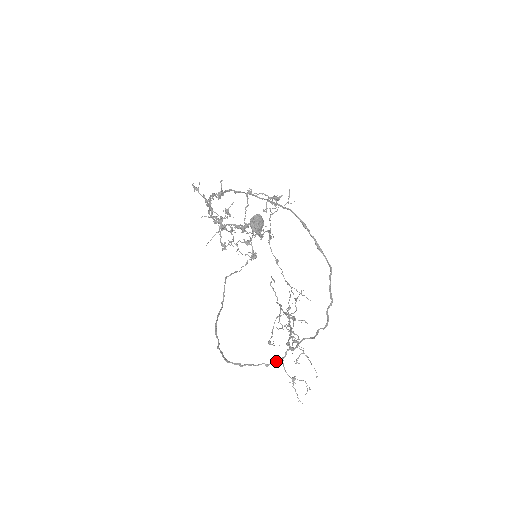
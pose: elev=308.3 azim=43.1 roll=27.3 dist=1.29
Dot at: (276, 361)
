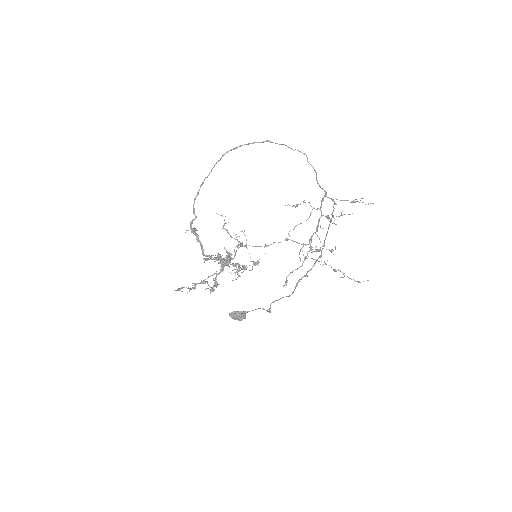
Dot at: (333, 201)
